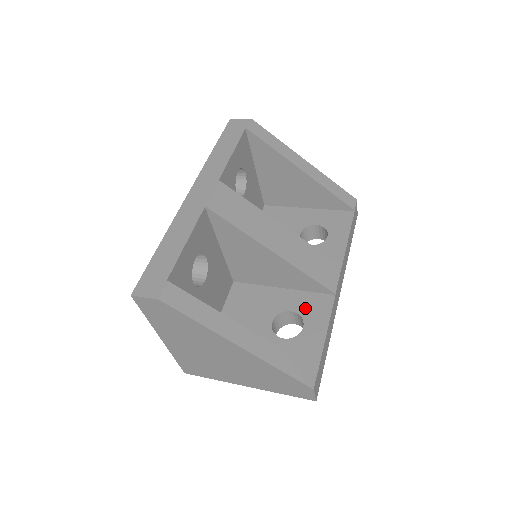
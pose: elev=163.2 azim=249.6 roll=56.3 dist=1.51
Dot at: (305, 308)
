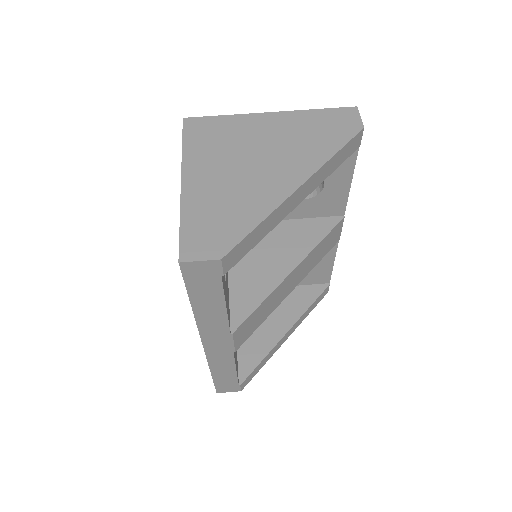
Dot at: occluded
